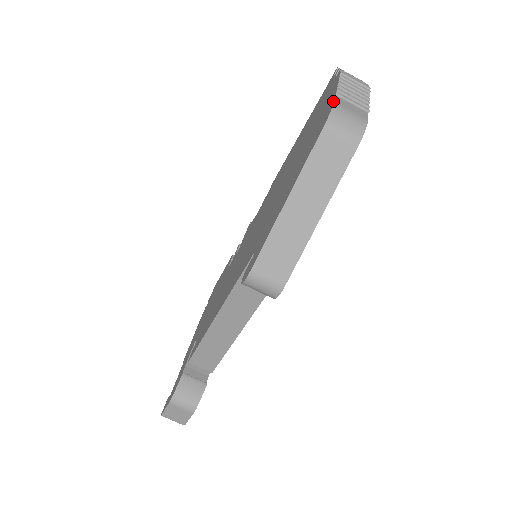
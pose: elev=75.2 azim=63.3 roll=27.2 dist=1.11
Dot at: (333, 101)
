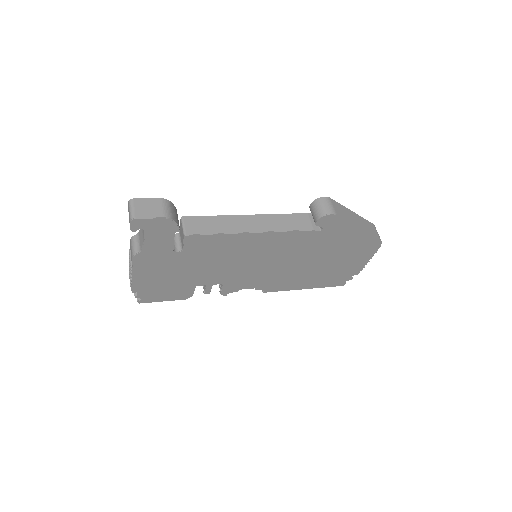
Dot at: occluded
